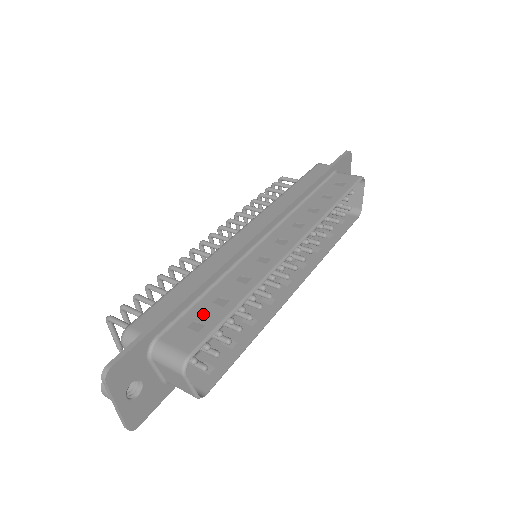
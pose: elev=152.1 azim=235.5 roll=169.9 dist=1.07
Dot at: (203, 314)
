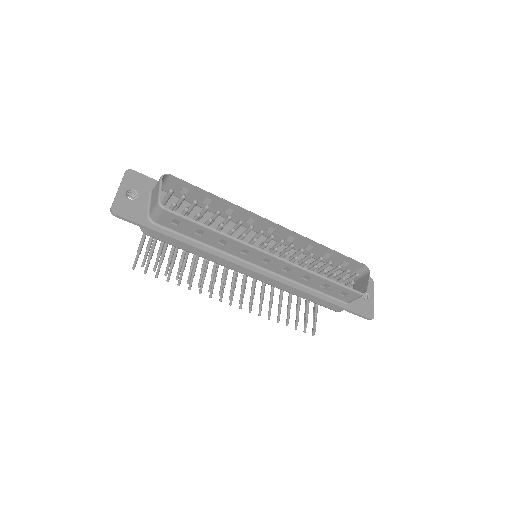
Dot at: (193, 195)
